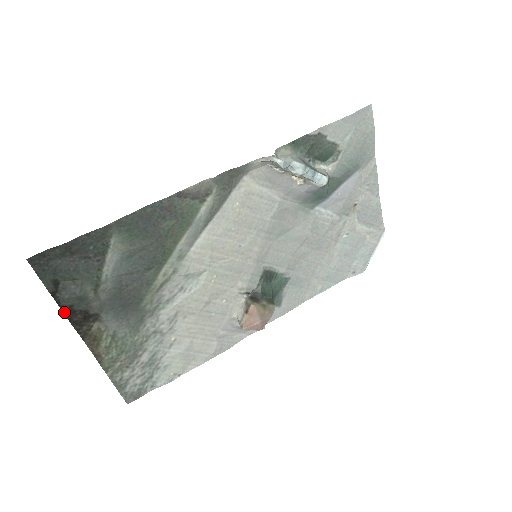
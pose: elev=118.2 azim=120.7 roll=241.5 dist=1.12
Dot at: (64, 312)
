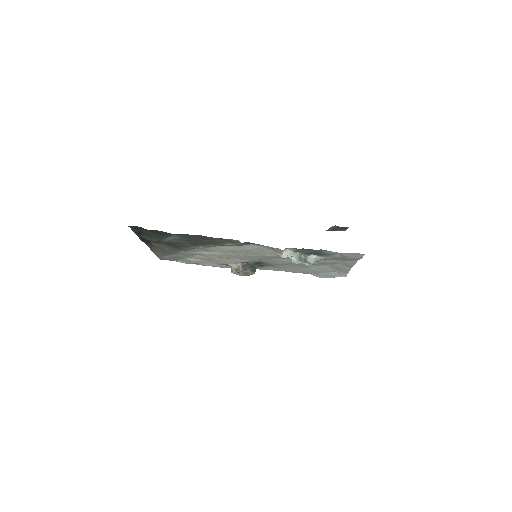
Dot at: (140, 238)
